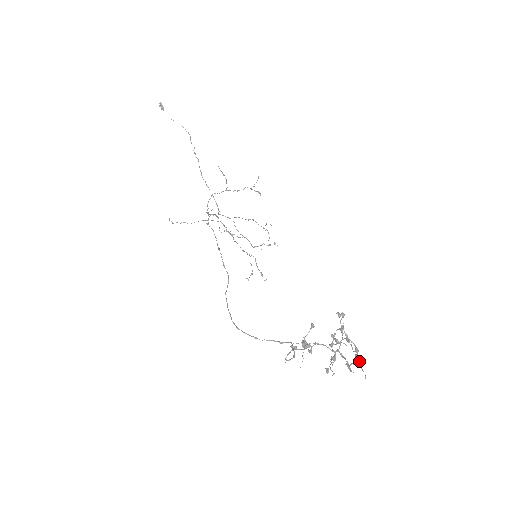
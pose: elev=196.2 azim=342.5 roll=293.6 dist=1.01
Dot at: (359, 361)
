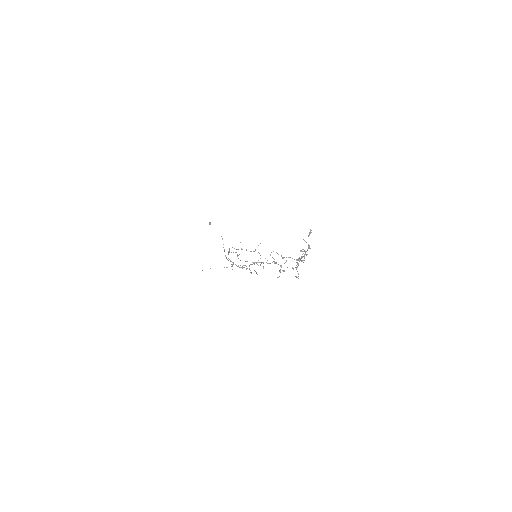
Dot at: (310, 248)
